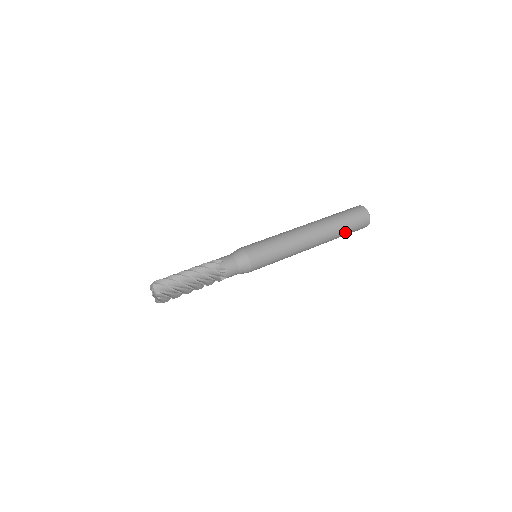
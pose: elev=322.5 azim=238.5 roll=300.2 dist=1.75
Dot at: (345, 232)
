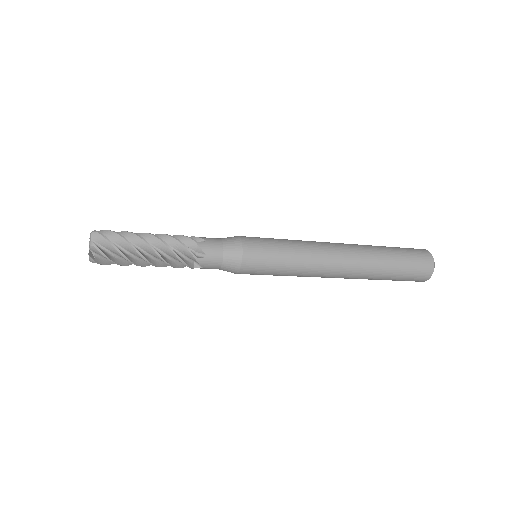
Dot at: (395, 259)
